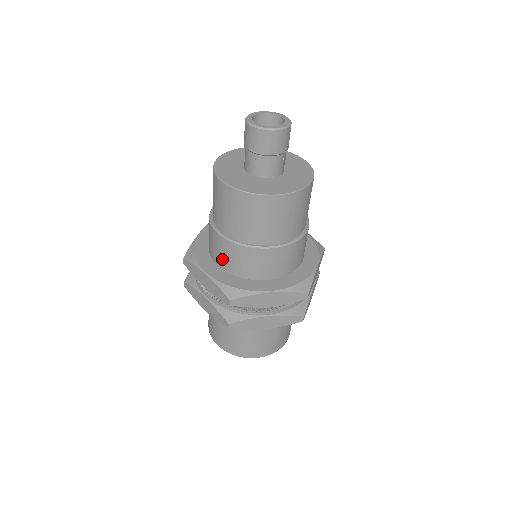
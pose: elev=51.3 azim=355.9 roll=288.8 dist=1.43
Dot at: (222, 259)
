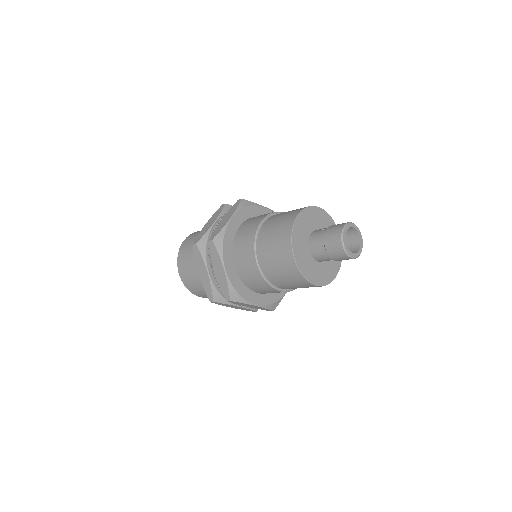
Dot at: occluded
